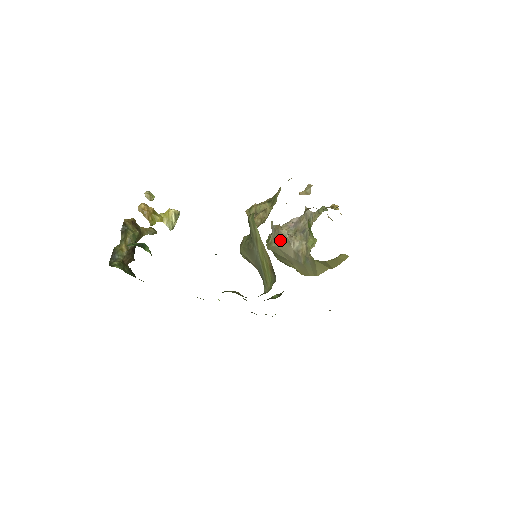
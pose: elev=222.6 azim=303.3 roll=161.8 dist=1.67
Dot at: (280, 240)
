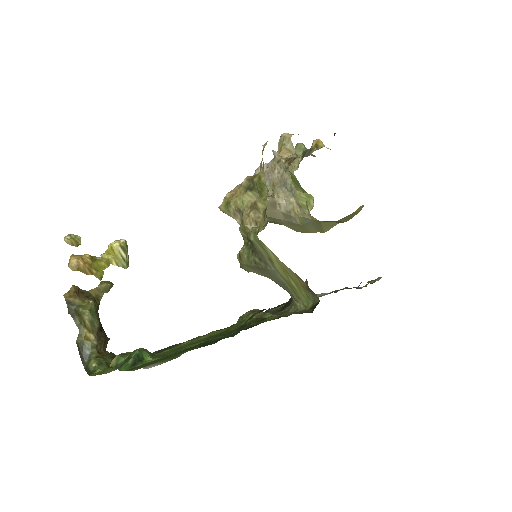
Dot at: occluded
